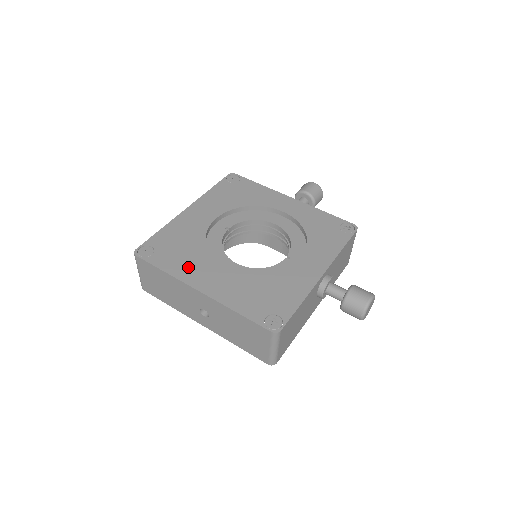
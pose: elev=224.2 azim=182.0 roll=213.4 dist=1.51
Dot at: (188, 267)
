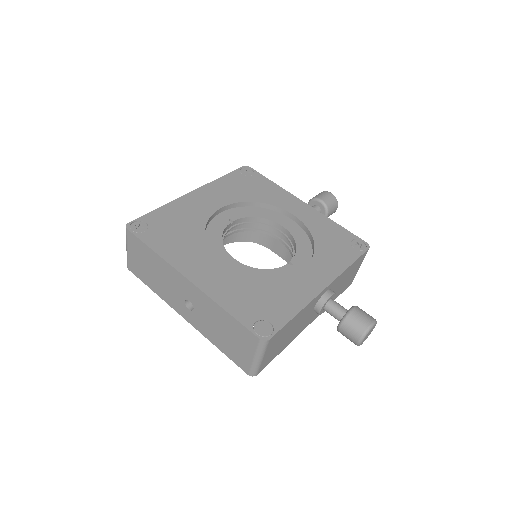
Dot at: (181, 252)
